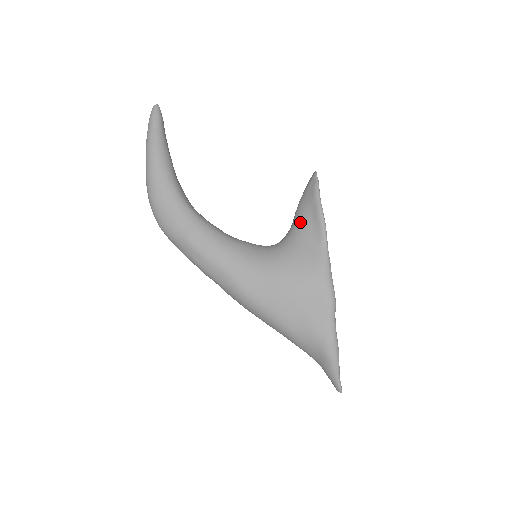
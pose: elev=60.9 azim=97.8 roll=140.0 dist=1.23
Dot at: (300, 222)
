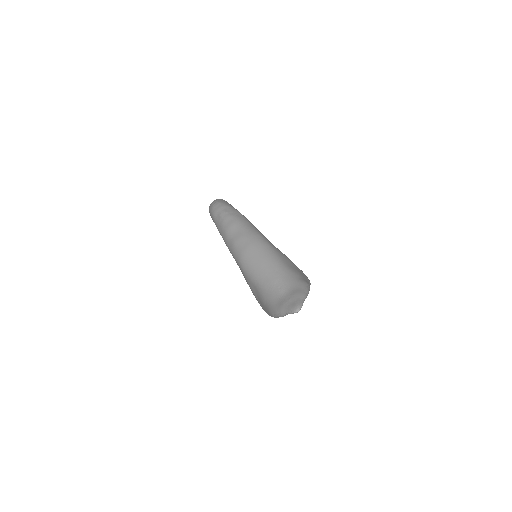
Dot at: occluded
